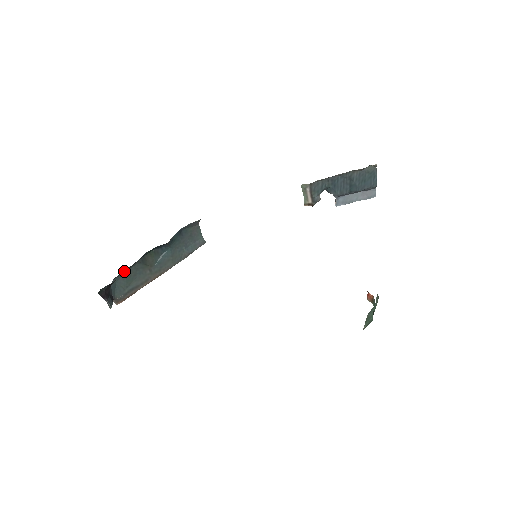
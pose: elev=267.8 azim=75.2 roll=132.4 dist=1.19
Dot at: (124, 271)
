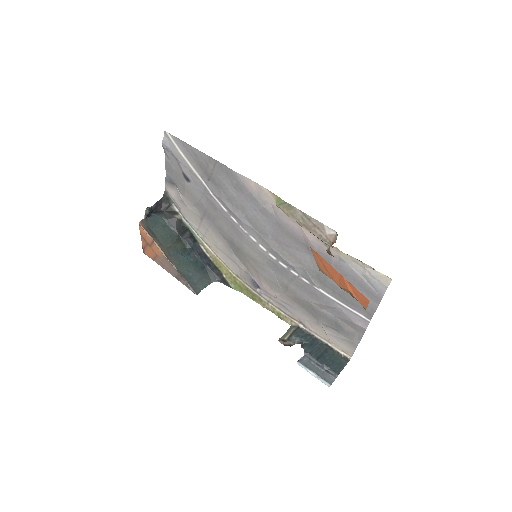
Dot at: (171, 224)
